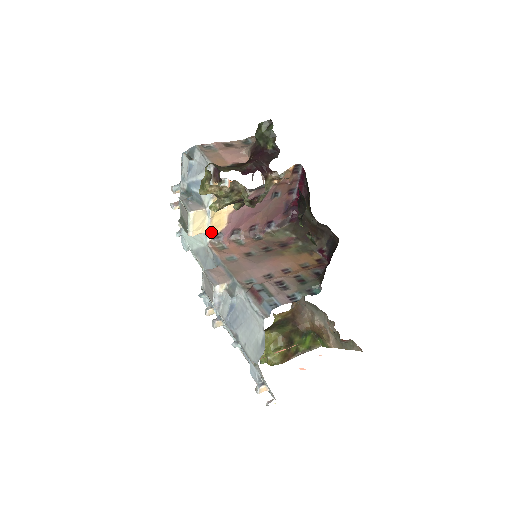
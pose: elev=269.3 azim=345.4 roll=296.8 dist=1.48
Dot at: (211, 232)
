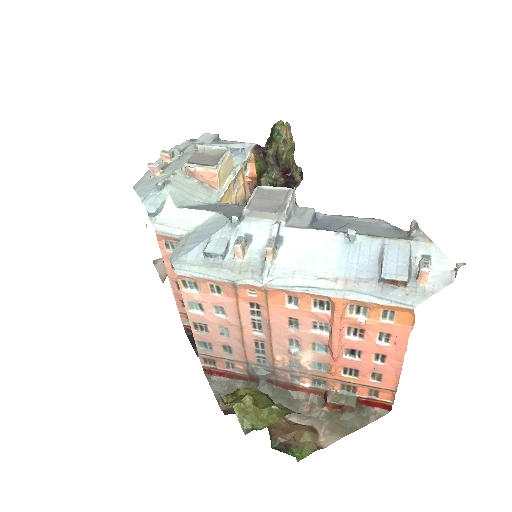
Dot at: (222, 196)
